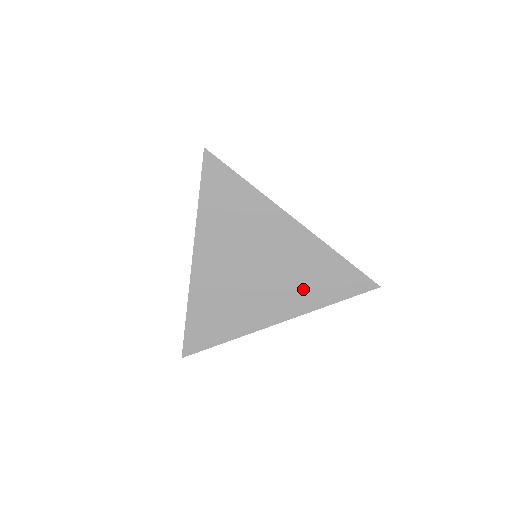
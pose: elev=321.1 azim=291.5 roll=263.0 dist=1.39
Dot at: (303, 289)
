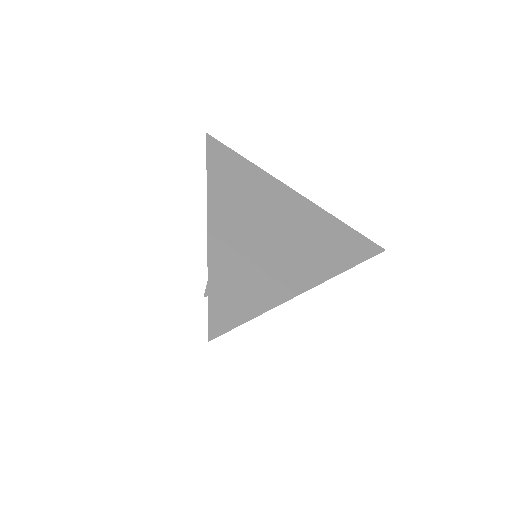
Dot at: (322, 252)
